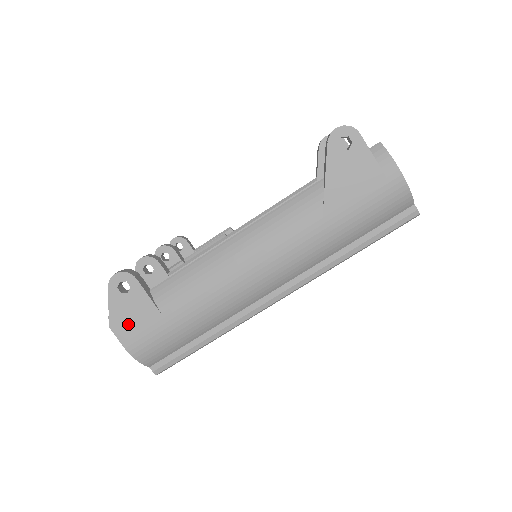
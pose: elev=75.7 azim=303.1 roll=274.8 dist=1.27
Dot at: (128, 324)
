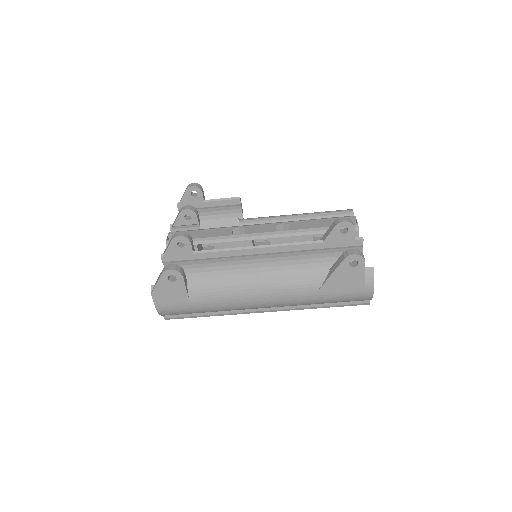
Dot at: (164, 297)
